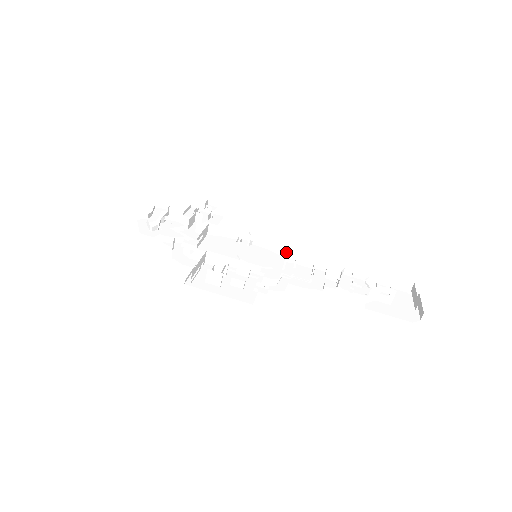
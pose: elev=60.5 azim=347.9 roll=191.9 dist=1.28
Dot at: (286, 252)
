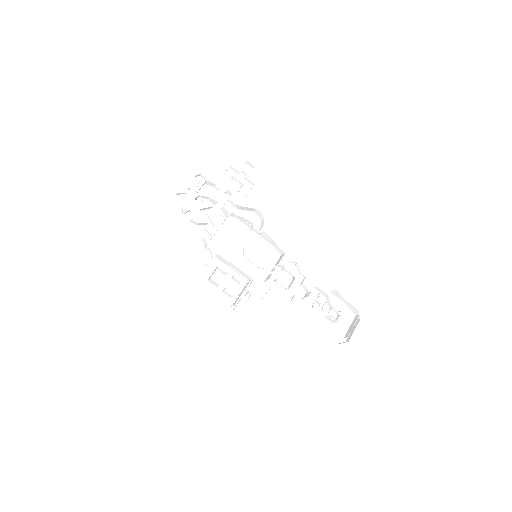
Dot at: (282, 253)
